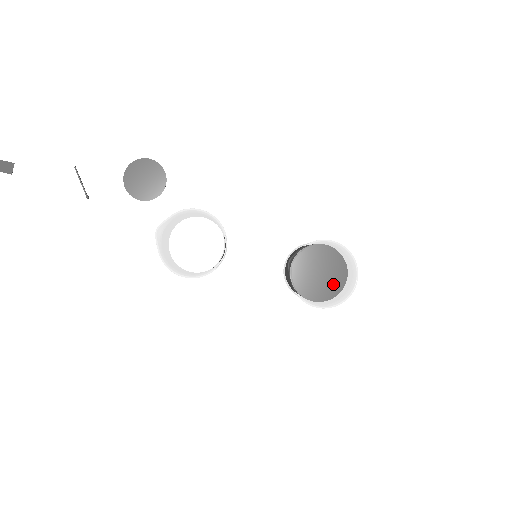
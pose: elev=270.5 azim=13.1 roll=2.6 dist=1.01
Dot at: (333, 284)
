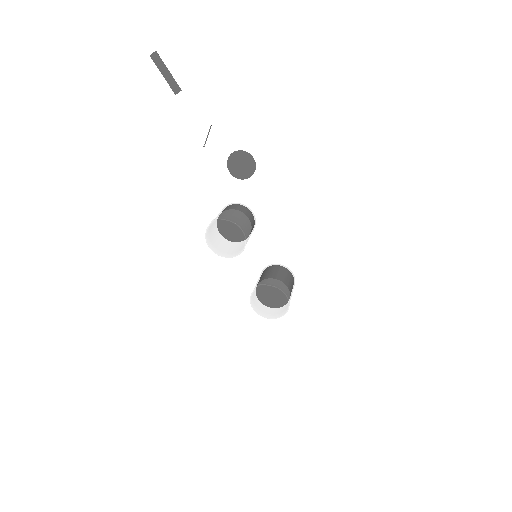
Dot at: (274, 303)
